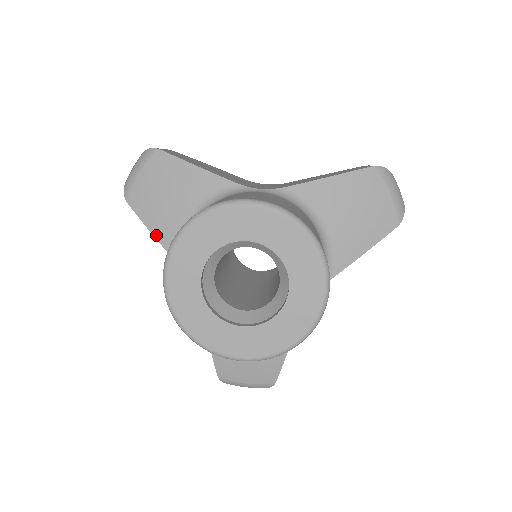
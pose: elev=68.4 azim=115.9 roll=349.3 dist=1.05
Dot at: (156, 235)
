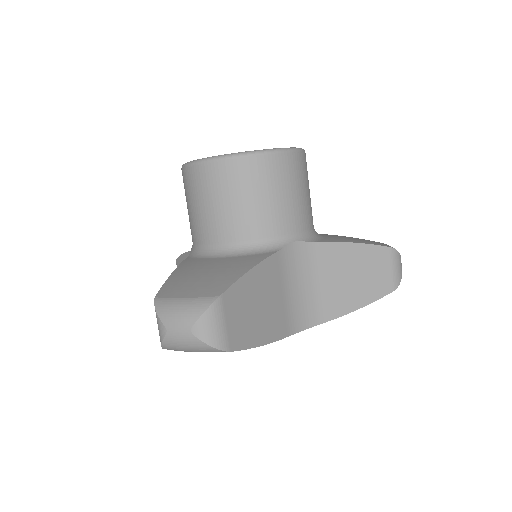
Dot at: occluded
